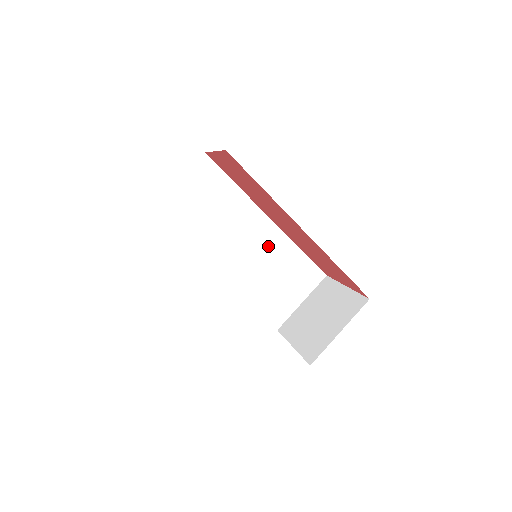
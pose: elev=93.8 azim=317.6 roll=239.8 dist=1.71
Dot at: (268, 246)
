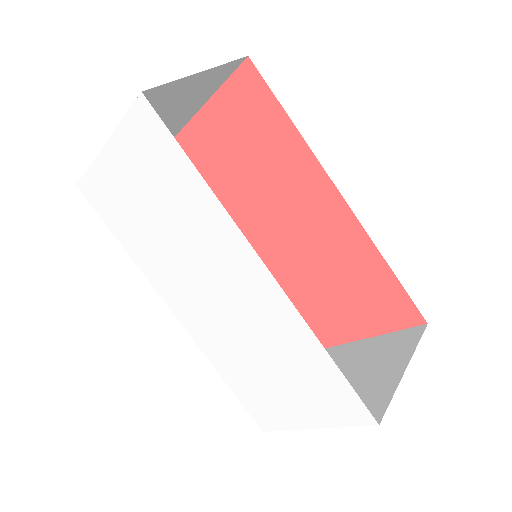
Dot at: occluded
